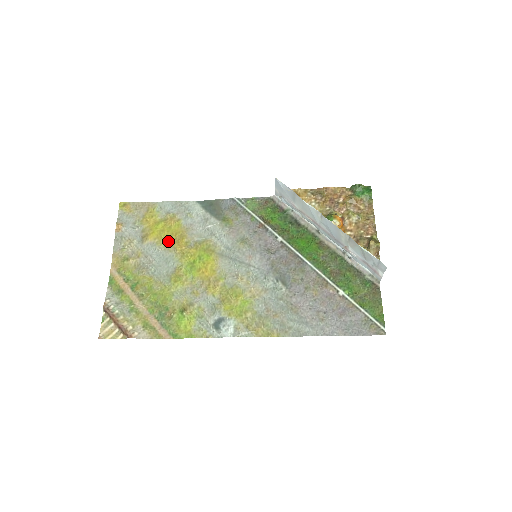
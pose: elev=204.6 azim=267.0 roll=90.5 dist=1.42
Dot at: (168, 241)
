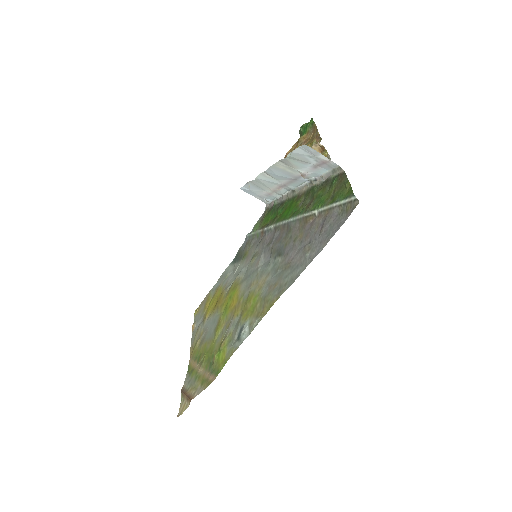
Dot at: (215, 307)
